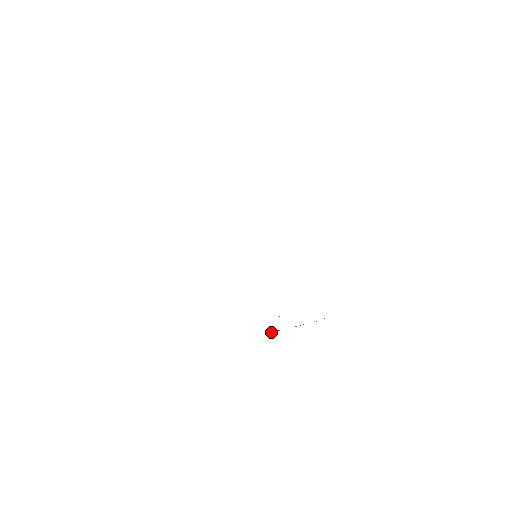
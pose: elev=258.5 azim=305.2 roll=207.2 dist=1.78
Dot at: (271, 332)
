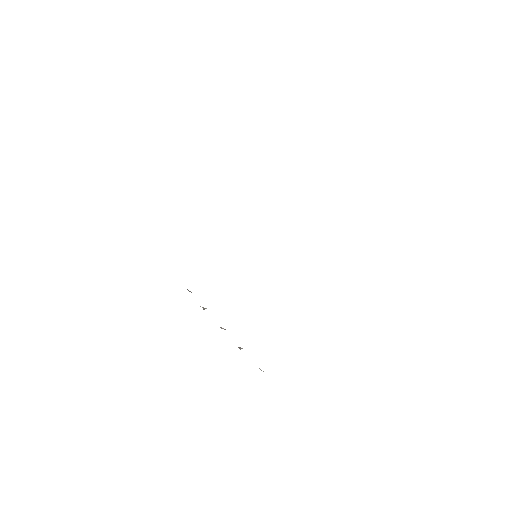
Dot at: occluded
